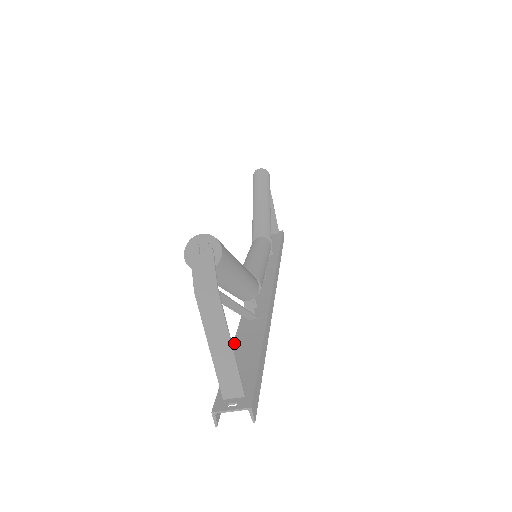
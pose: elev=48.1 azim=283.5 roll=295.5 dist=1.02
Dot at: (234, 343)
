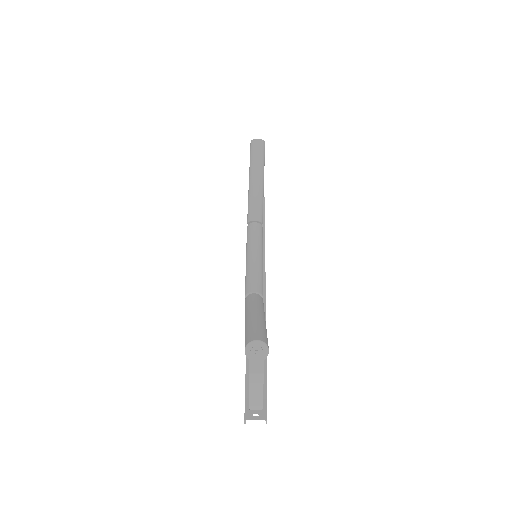
Dot at: occluded
